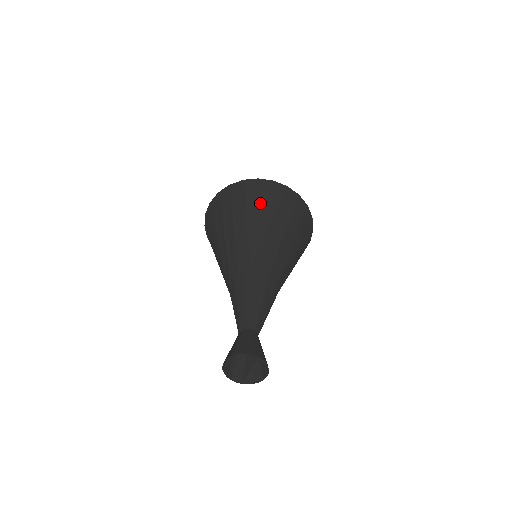
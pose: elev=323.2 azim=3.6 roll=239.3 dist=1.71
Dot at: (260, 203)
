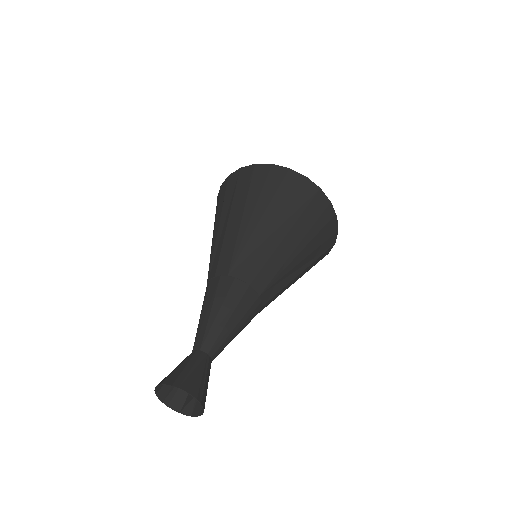
Dot at: (264, 195)
